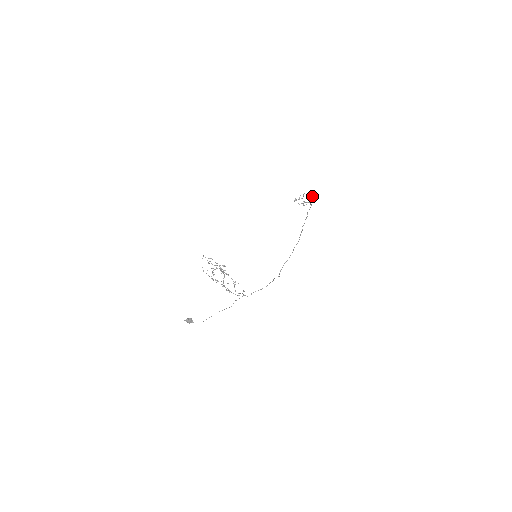
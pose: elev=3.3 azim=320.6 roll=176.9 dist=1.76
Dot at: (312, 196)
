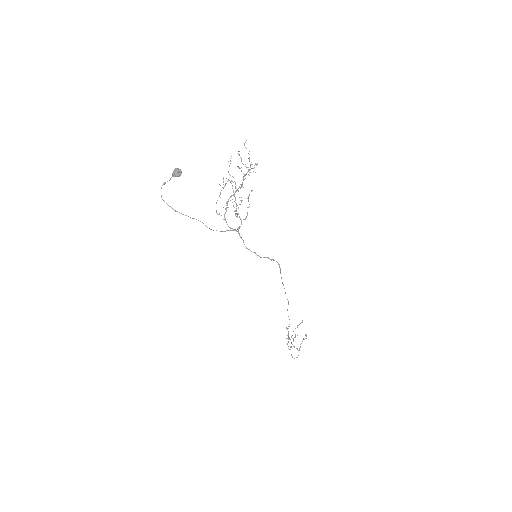
Dot at: (306, 338)
